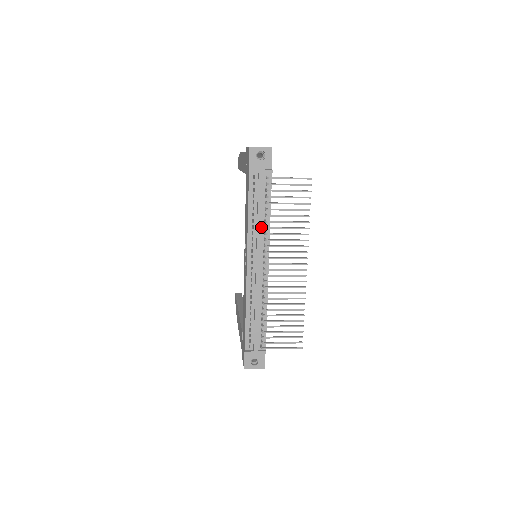
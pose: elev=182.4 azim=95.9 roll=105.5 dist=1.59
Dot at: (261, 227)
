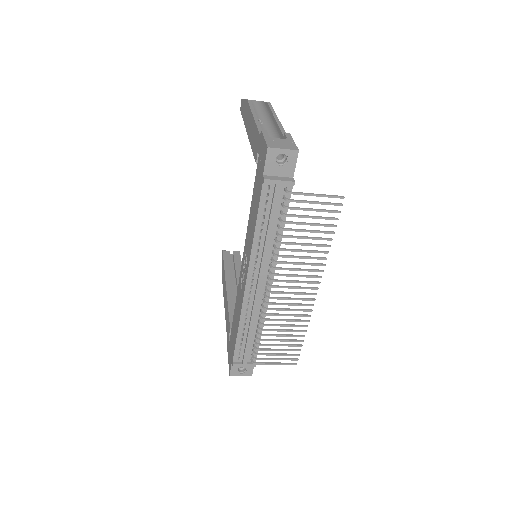
Dot at: (269, 245)
